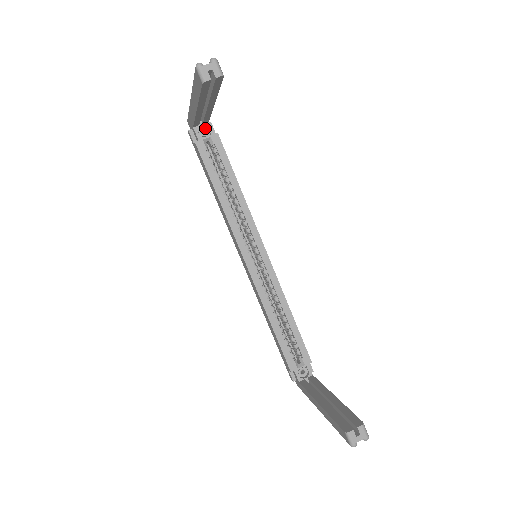
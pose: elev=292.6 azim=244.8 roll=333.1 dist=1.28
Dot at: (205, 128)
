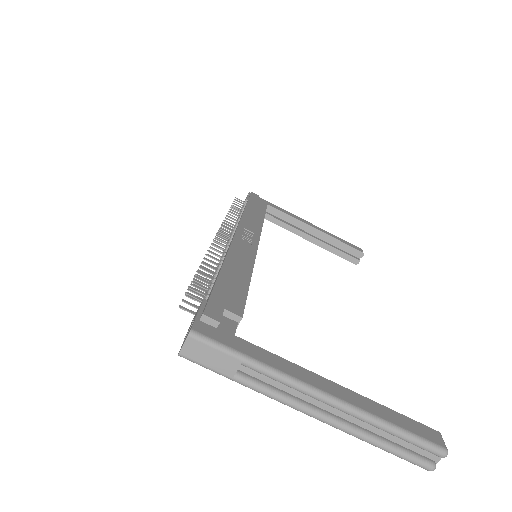
Dot at: occluded
